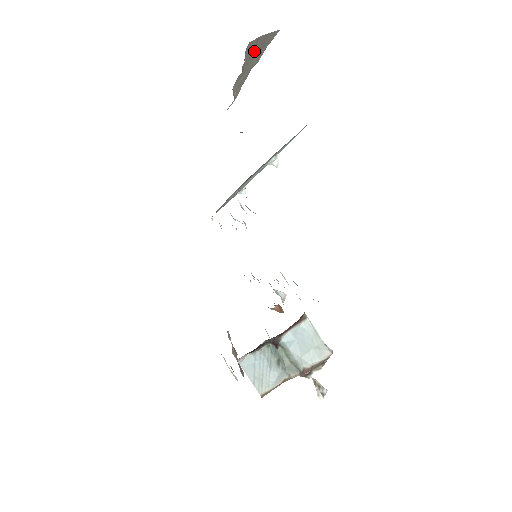
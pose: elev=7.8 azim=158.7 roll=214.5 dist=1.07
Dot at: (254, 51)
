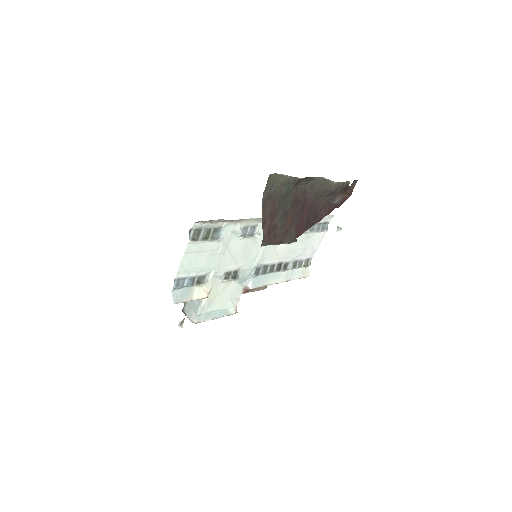
Dot at: occluded
